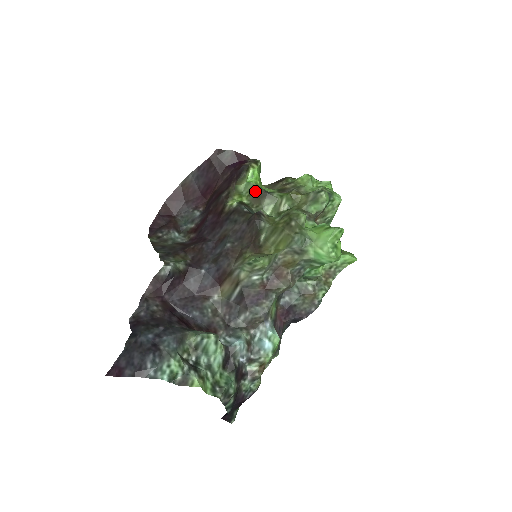
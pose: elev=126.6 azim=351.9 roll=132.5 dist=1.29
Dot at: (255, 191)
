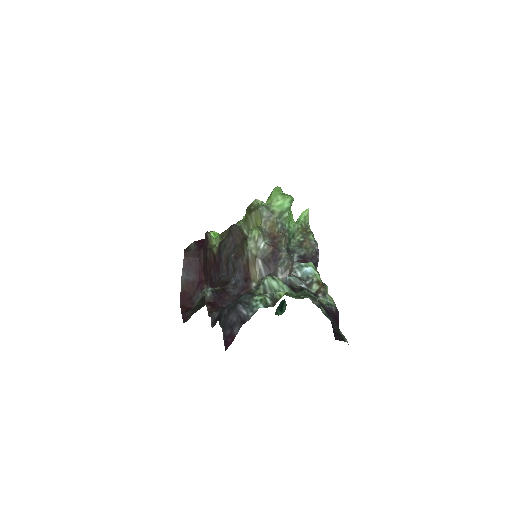
Dot at: (222, 234)
